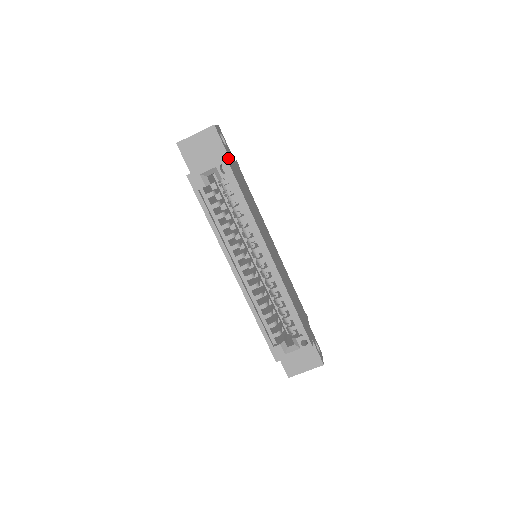
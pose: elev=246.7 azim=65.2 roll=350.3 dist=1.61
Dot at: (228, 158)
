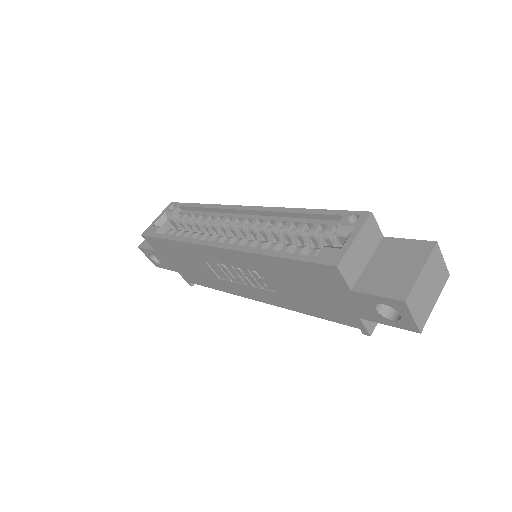
Dot at: occluded
